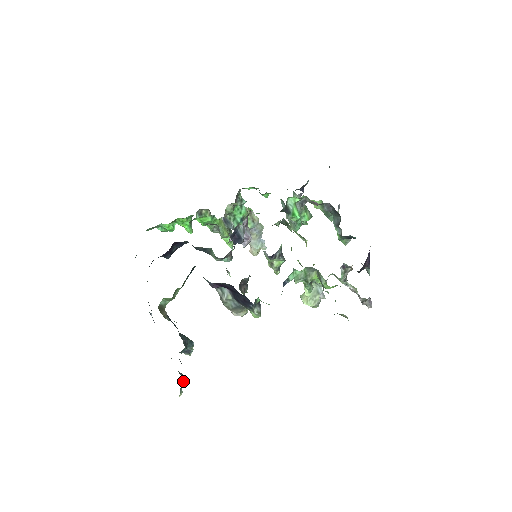
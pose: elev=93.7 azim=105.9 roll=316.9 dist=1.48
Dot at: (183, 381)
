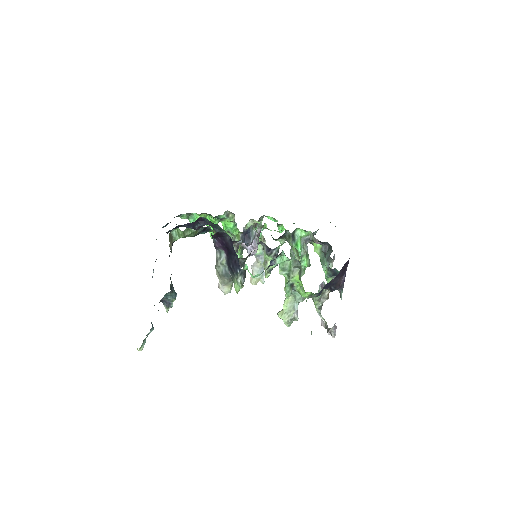
Dot at: (150, 332)
